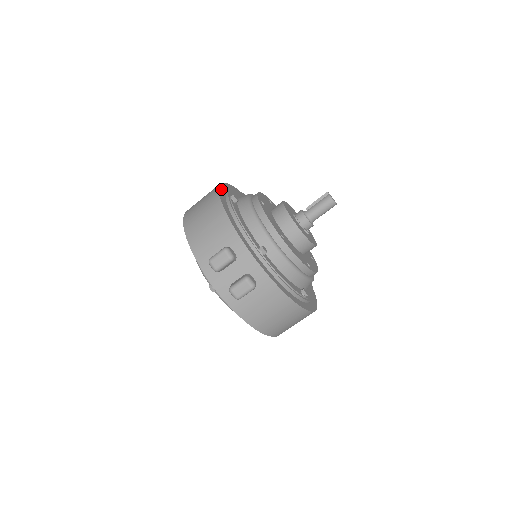
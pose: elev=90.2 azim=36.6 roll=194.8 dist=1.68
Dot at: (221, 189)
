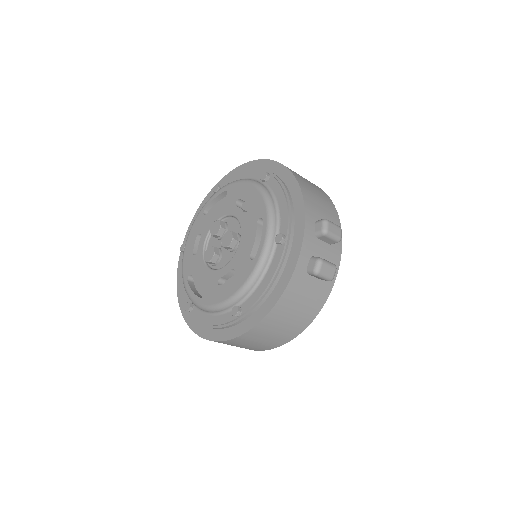
Dot at: occluded
